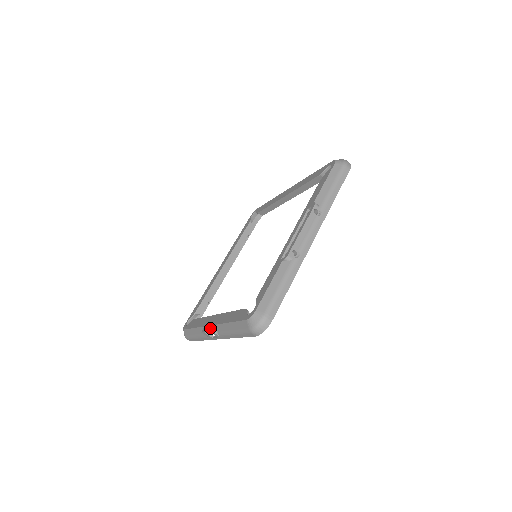
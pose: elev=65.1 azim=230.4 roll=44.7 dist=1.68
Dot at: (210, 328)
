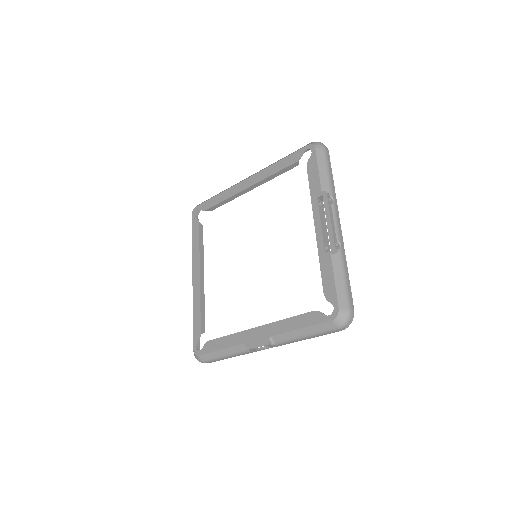
Dot at: (263, 342)
